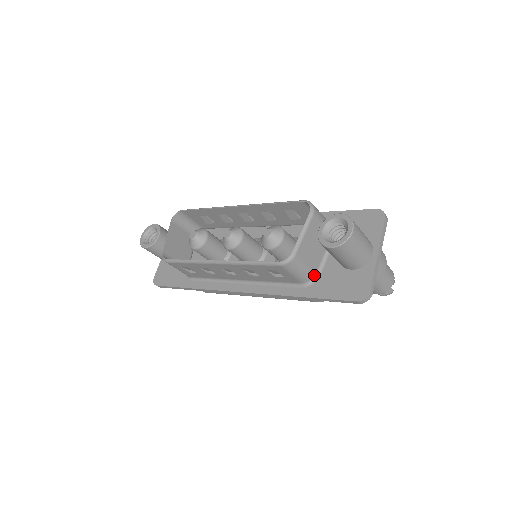
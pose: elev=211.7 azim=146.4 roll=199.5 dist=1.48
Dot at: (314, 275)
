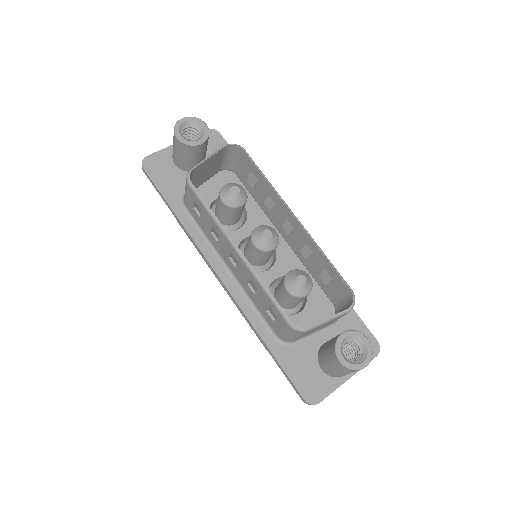
Dot at: (292, 341)
